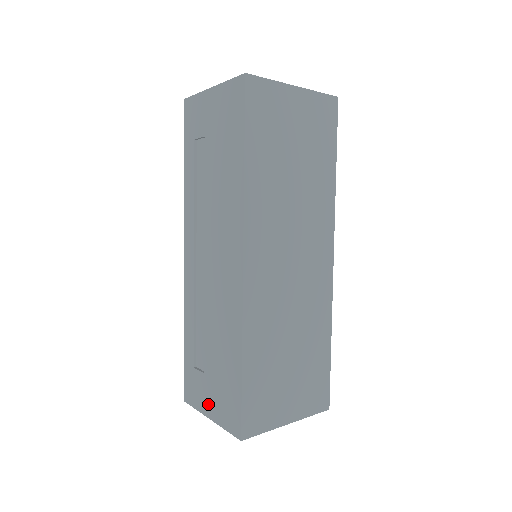
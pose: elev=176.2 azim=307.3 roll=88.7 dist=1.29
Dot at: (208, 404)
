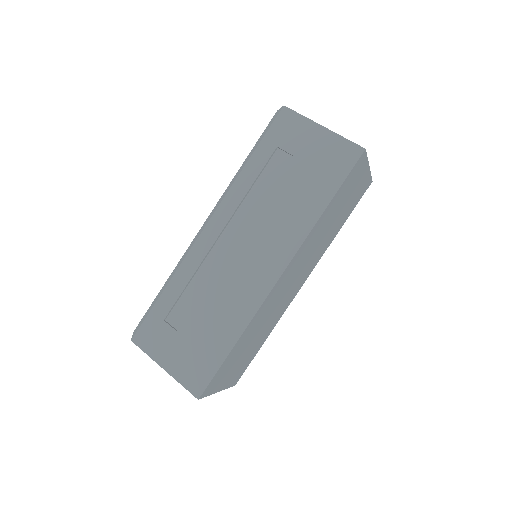
Dot at: (168, 357)
